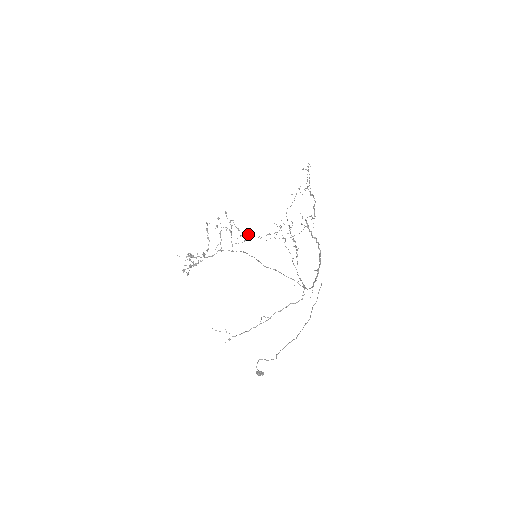
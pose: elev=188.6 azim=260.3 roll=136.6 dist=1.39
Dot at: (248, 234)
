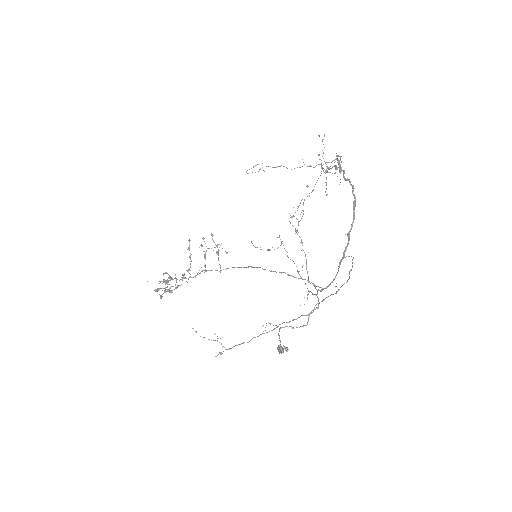
Dot at: occluded
